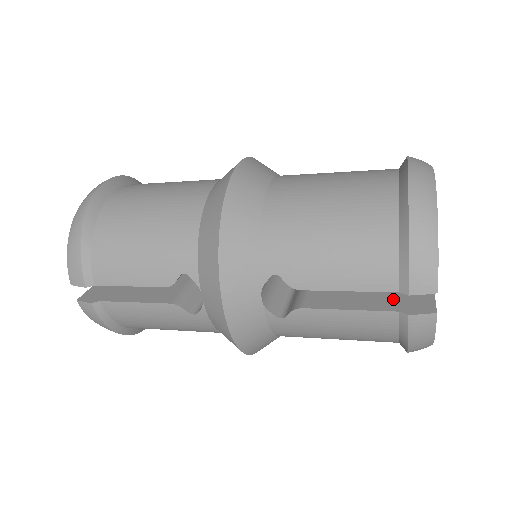
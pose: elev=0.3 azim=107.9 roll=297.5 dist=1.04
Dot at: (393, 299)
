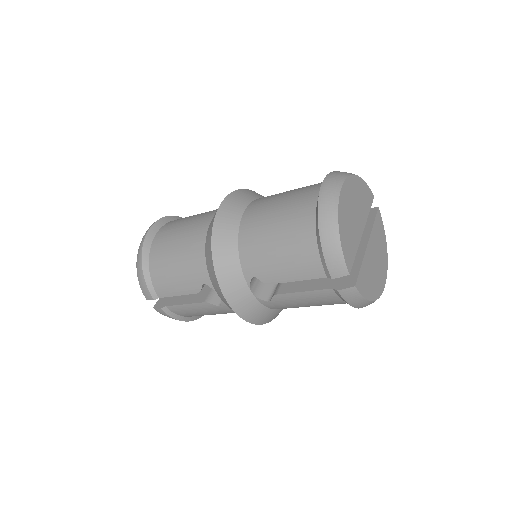
Dot at: (332, 279)
